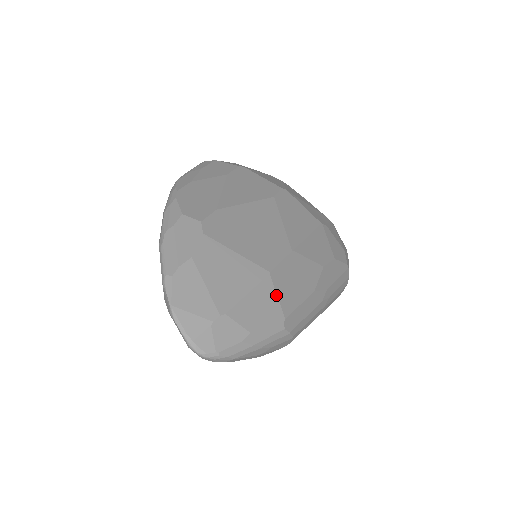
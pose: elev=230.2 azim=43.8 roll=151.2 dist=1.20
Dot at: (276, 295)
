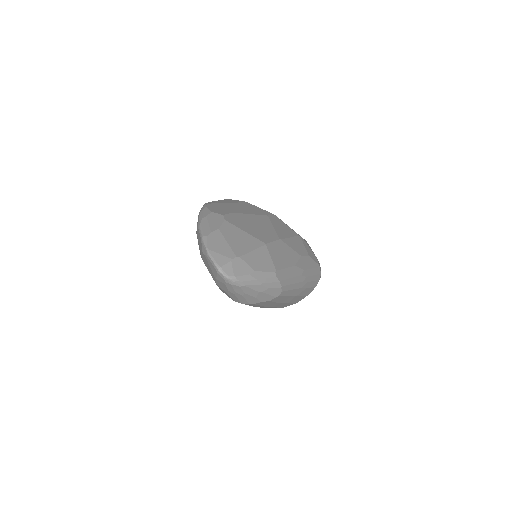
Dot at: (270, 257)
